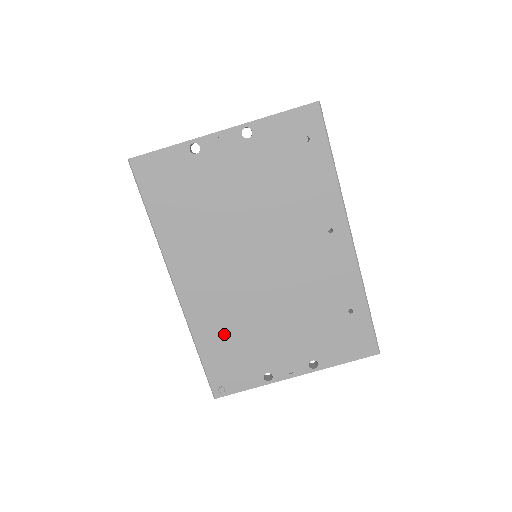
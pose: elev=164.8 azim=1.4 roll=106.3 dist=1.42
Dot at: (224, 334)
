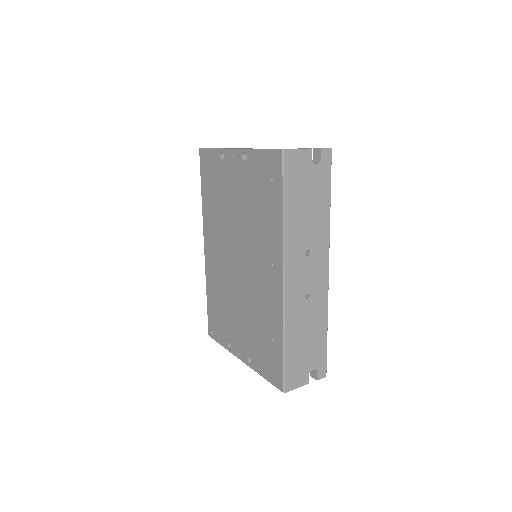
Dot at: (217, 296)
